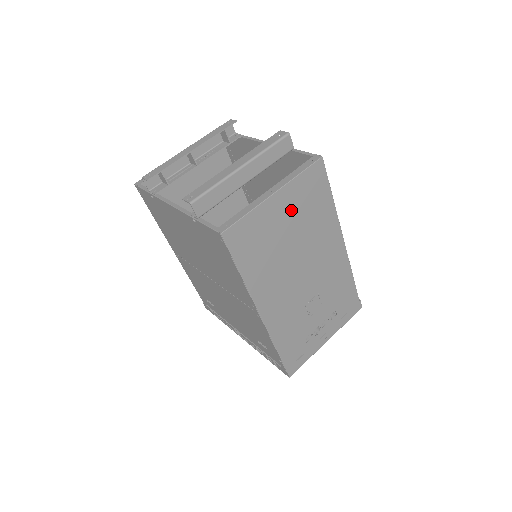
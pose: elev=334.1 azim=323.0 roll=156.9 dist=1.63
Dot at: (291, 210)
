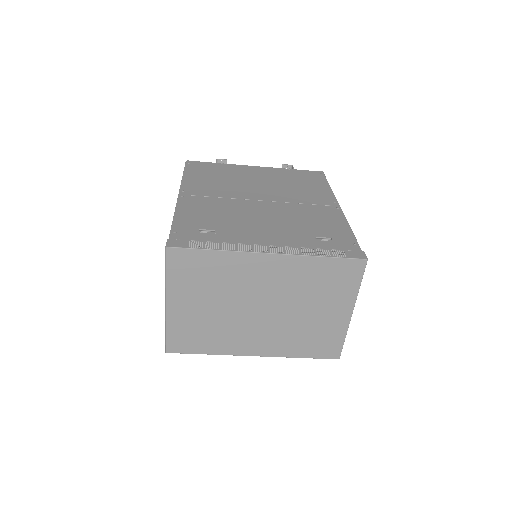
Dot at: occluded
